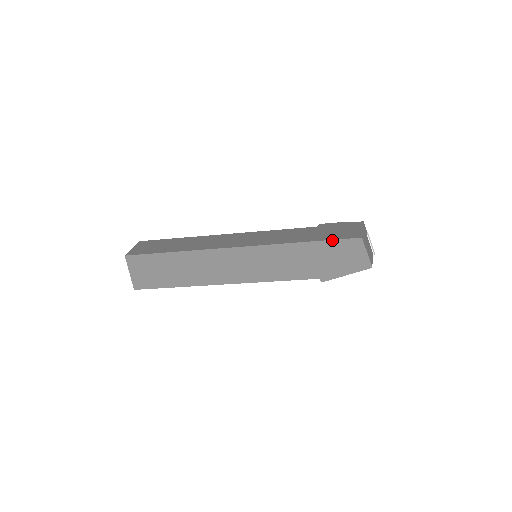
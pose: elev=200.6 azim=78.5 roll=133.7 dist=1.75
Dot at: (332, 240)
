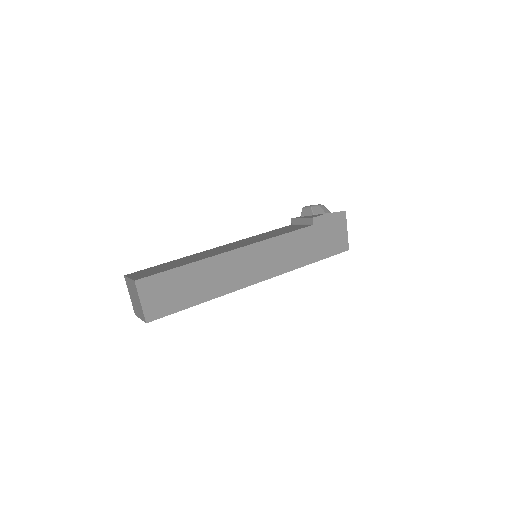
Dot at: occluded
